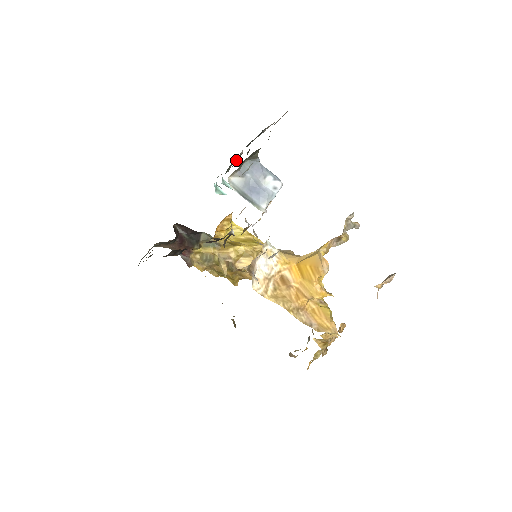
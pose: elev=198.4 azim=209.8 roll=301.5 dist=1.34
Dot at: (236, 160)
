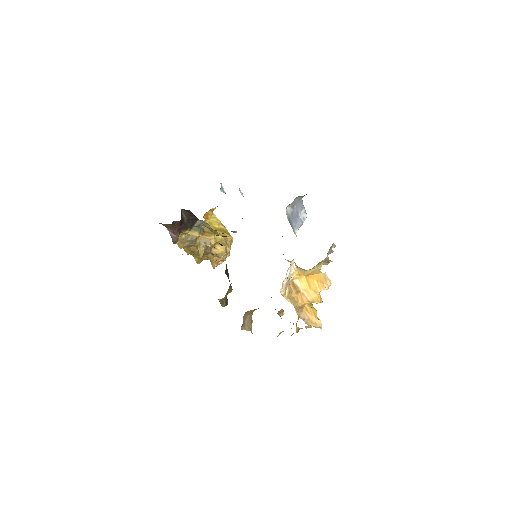
Dot at: occluded
